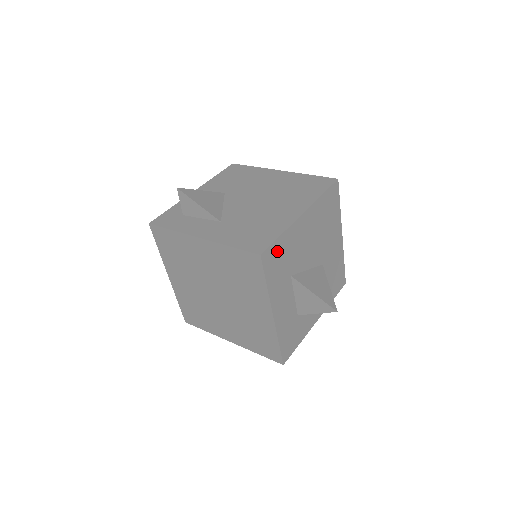
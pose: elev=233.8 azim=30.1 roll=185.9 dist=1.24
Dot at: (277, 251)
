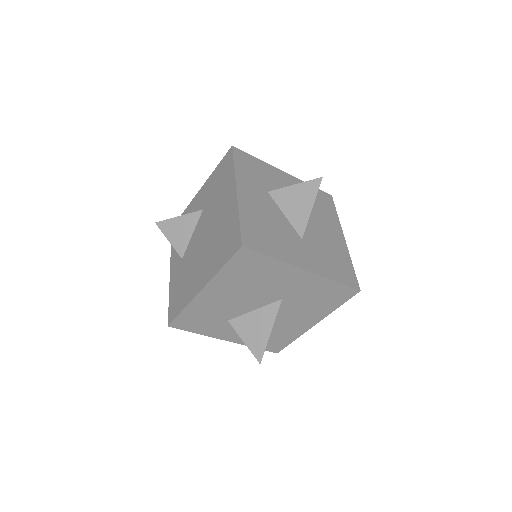
Dot at: (188, 318)
